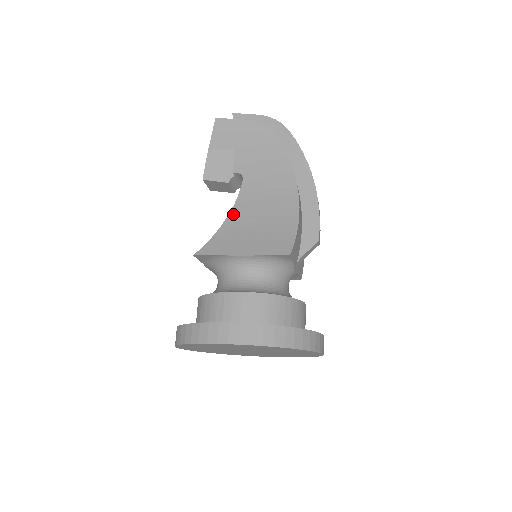
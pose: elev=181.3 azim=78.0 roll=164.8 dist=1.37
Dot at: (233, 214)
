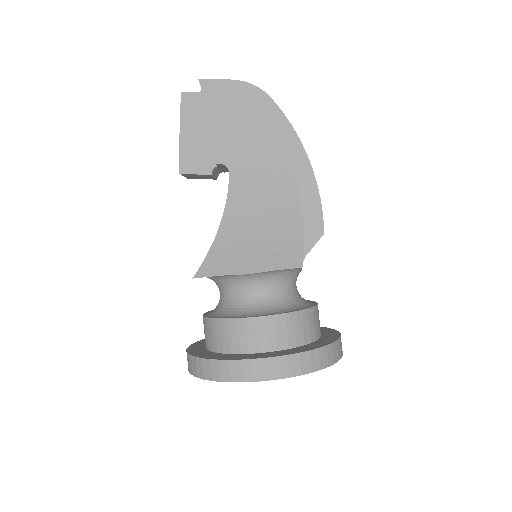
Dot at: (226, 219)
